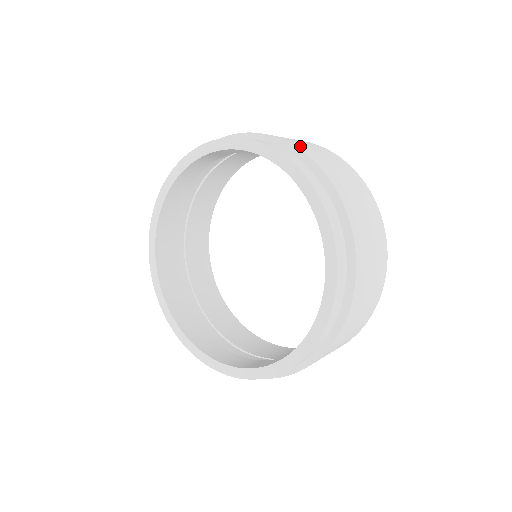
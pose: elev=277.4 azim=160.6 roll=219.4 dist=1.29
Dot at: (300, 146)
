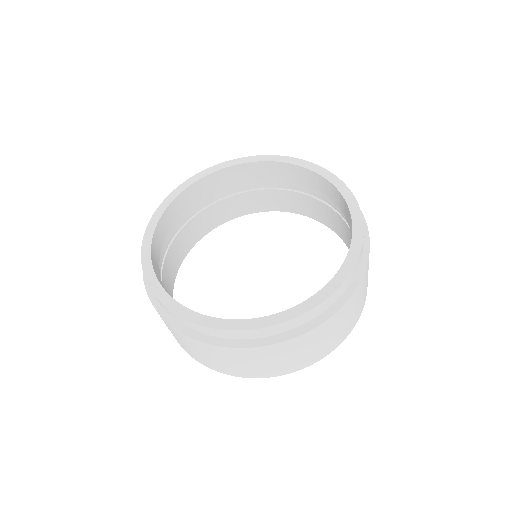
Dot at: occluded
